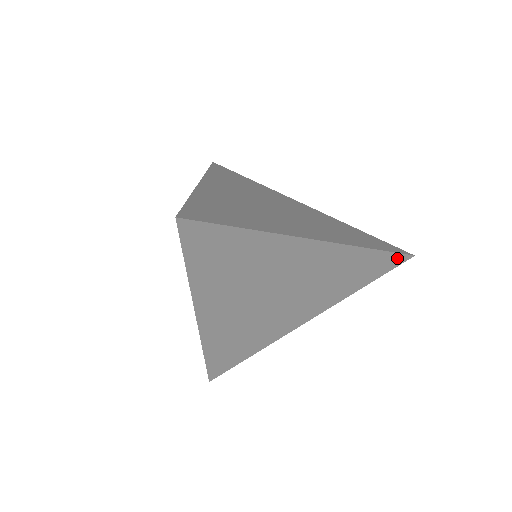
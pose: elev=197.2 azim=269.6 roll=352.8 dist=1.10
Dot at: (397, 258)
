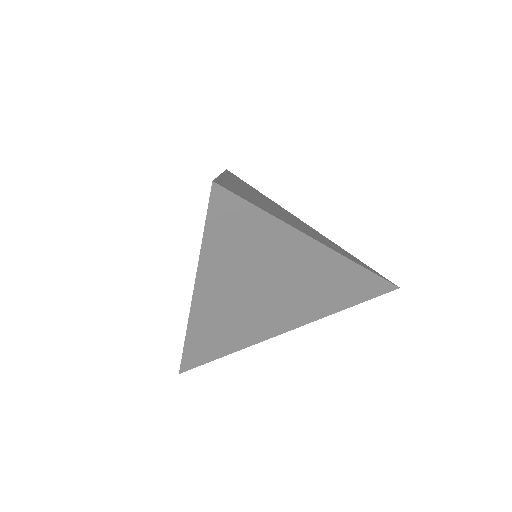
Dot at: (384, 286)
